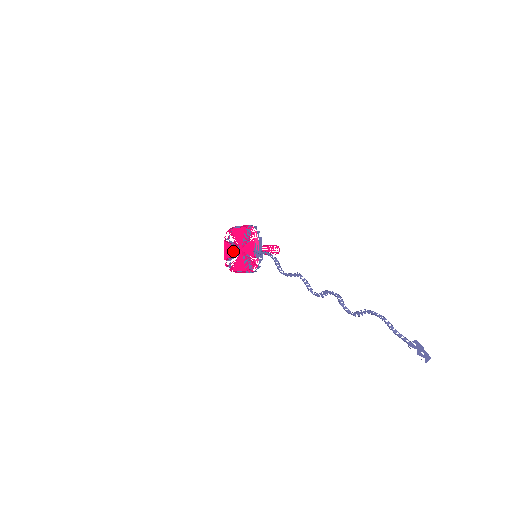
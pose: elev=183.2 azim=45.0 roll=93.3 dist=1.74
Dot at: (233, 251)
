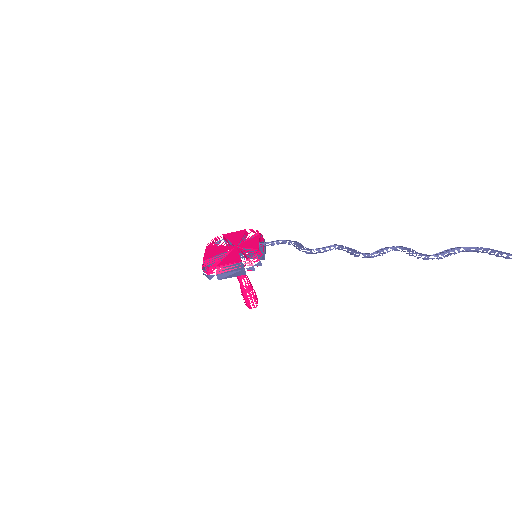
Dot at: (222, 249)
